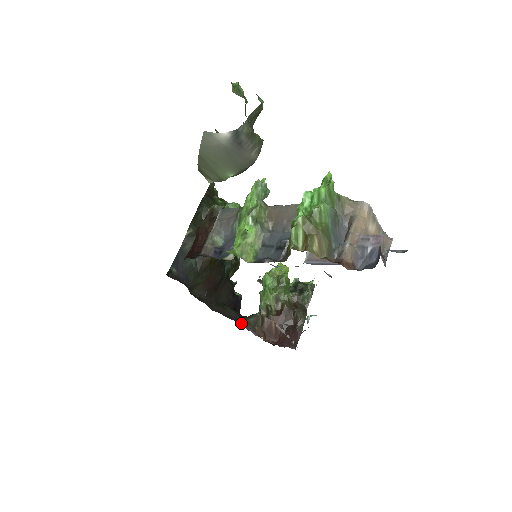
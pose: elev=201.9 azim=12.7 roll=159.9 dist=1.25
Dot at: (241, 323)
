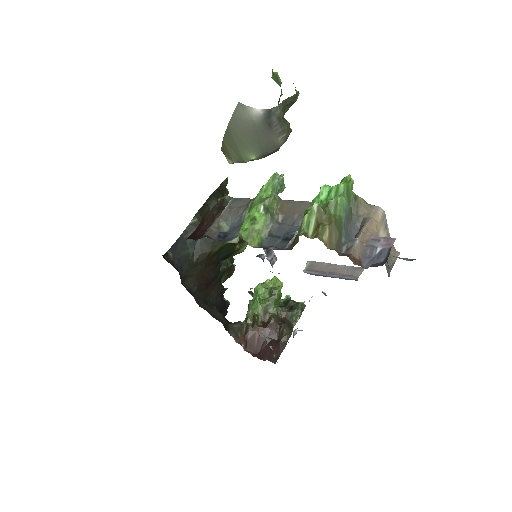
Dot at: (225, 326)
